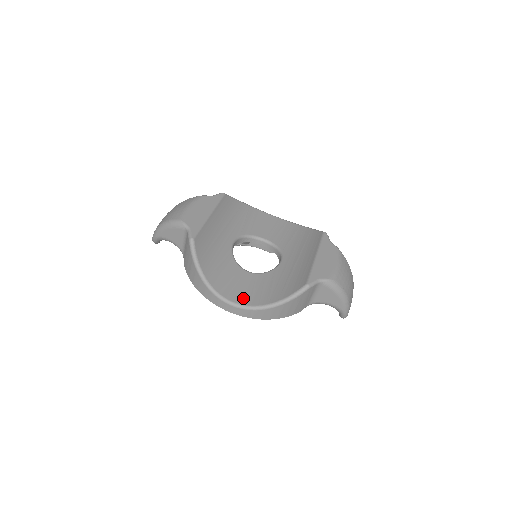
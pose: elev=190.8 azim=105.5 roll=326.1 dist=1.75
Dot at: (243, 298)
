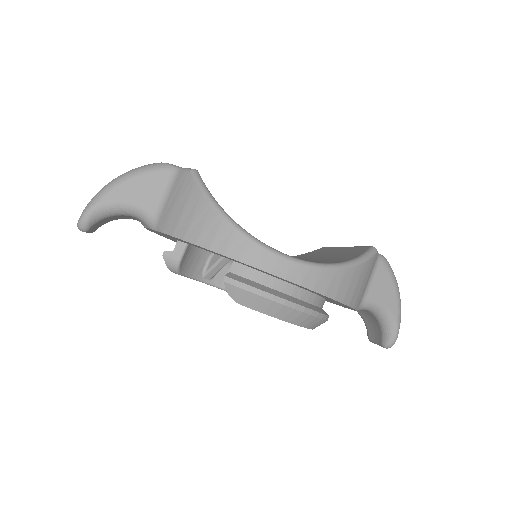
Dot at: occluded
